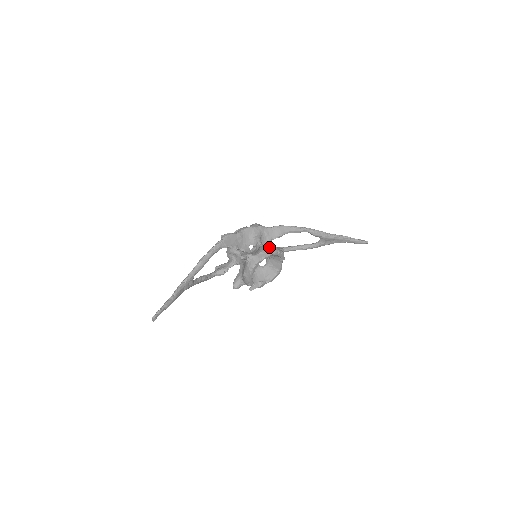
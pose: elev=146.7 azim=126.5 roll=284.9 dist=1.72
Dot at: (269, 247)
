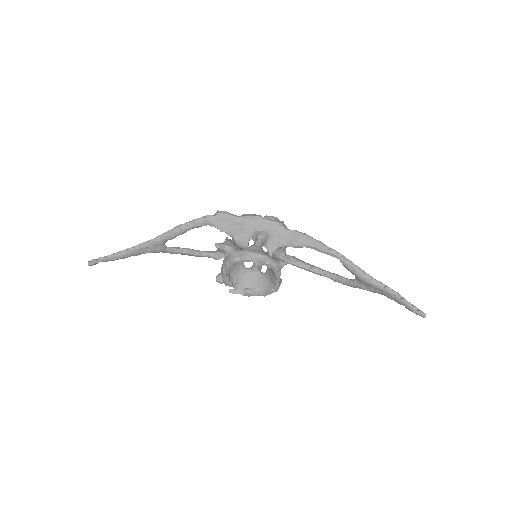
Dot at: (262, 250)
